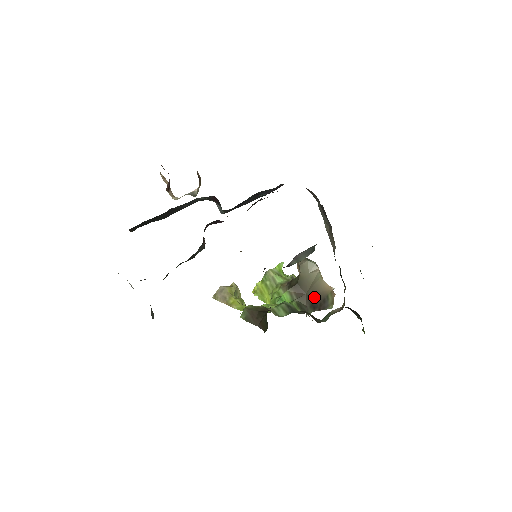
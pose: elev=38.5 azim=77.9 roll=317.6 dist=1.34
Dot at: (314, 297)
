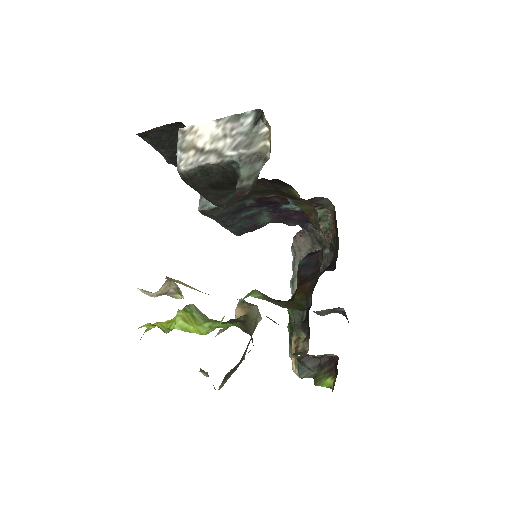
Dot at: (246, 349)
